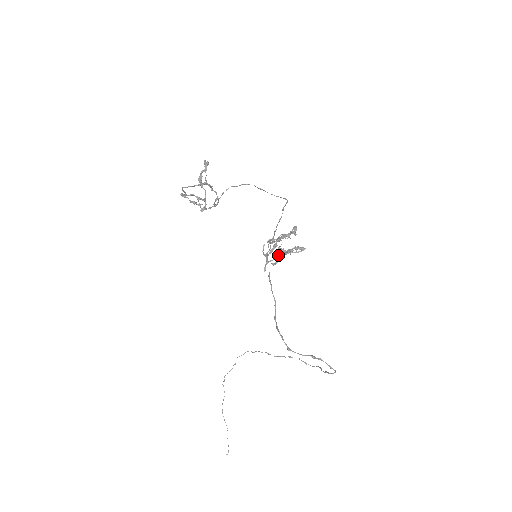
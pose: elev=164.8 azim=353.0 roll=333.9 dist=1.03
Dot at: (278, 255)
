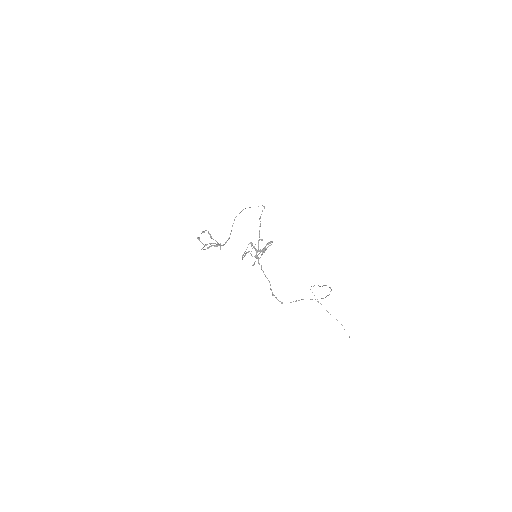
Dot at: (262, 252)
